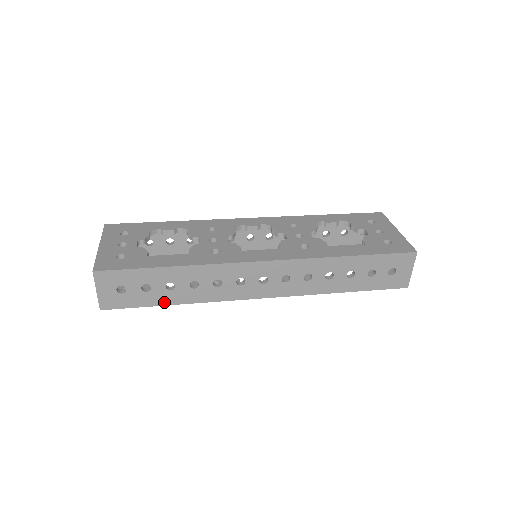
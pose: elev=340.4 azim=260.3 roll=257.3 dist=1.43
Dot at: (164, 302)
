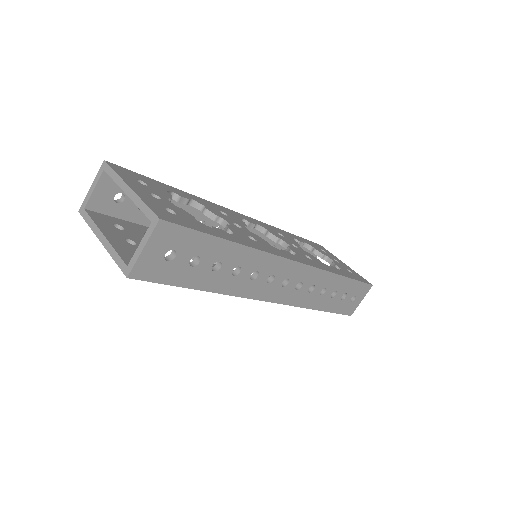
Dot at: (198, 285)
